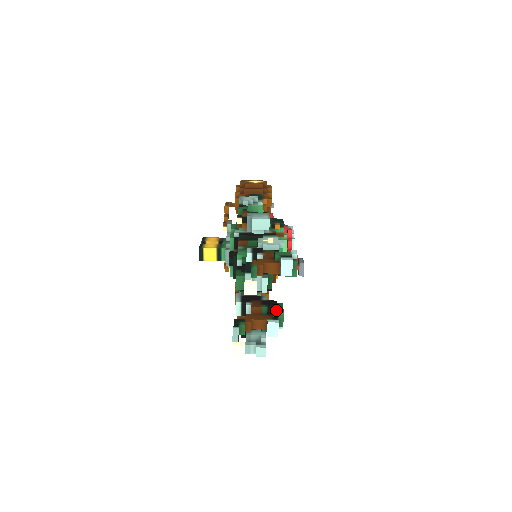
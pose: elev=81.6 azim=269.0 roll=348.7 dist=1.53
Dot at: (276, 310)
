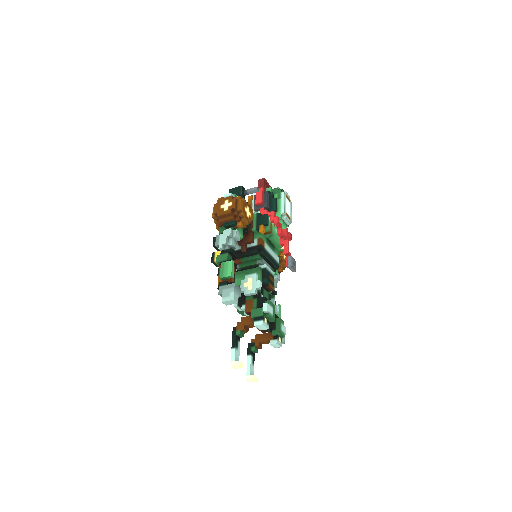
Dot at: (274, 331)
